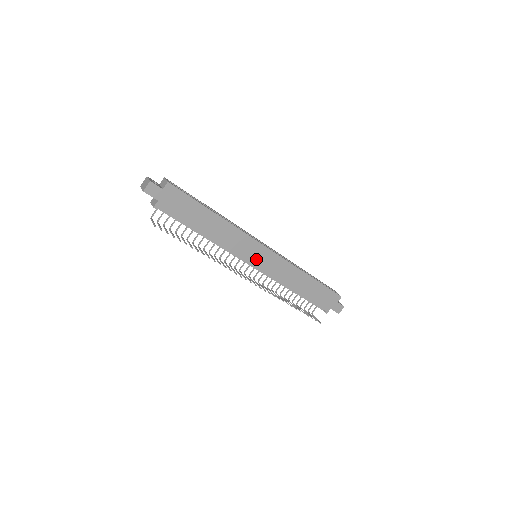
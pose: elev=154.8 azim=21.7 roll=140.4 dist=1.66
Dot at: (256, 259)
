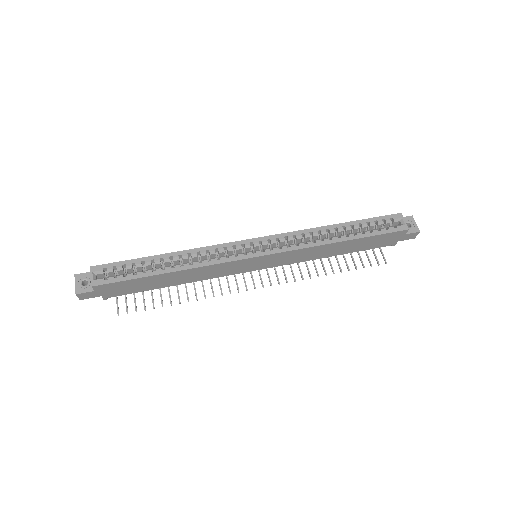
Dot at: (255, 266)
